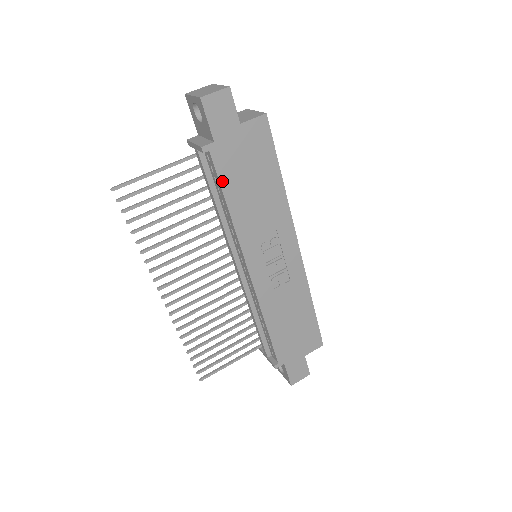
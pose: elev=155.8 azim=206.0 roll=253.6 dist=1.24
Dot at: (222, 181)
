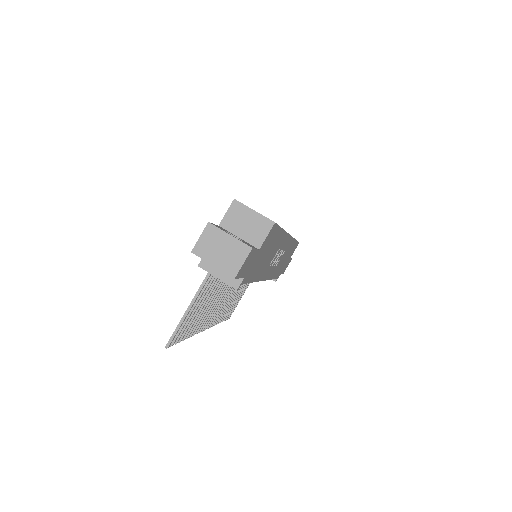
Dot at: (249, 281)
